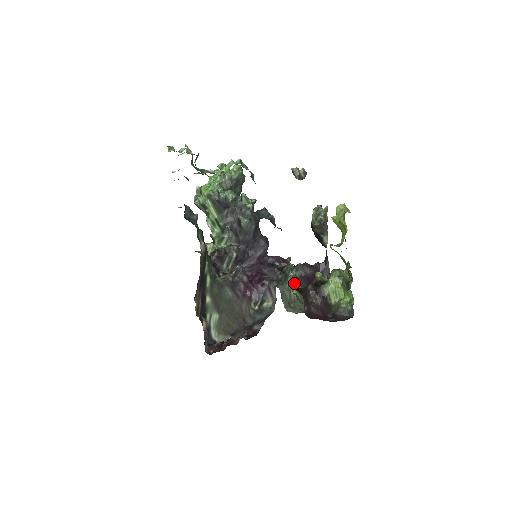
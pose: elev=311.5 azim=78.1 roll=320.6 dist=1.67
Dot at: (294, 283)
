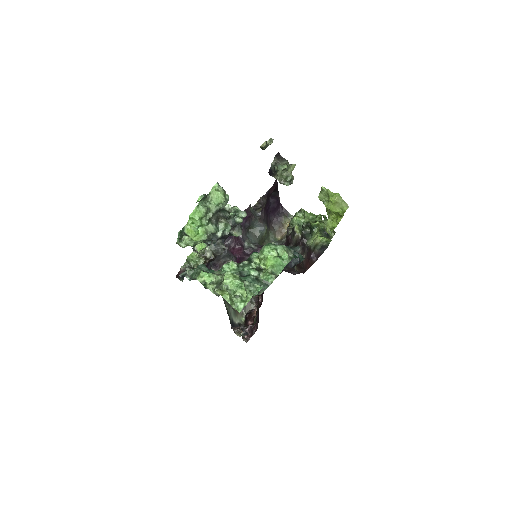
Dot at: occluded
